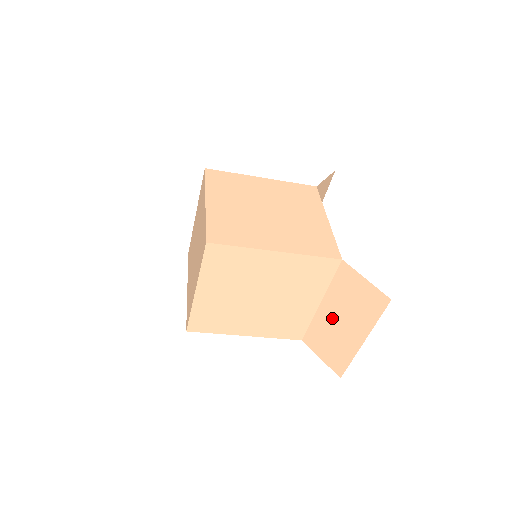
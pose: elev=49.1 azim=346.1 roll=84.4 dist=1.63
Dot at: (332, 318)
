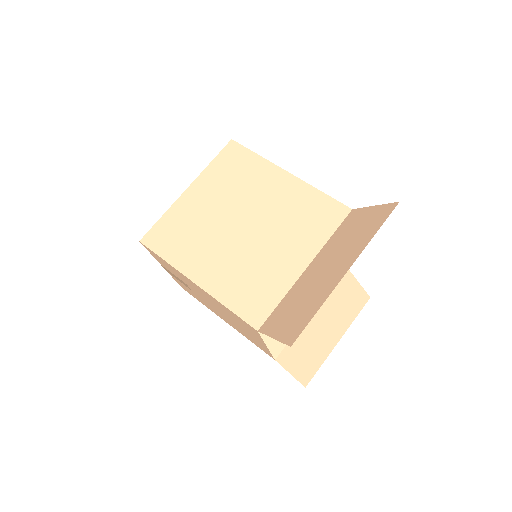
Dot at: (315, 273)
